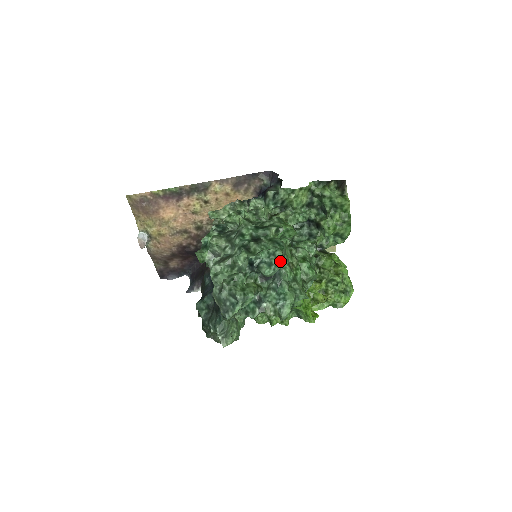
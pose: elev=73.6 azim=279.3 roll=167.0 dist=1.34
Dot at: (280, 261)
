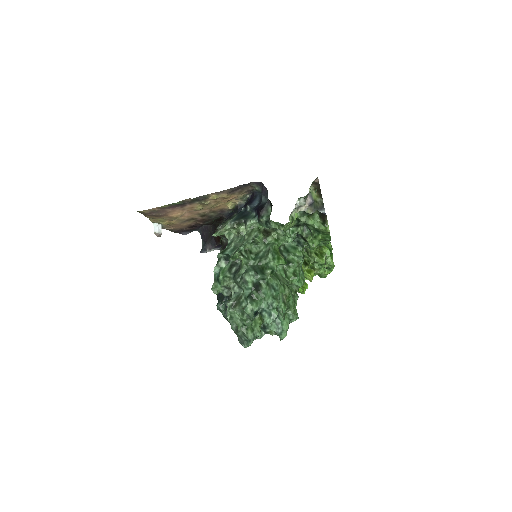
Dot at: (277, 308)
